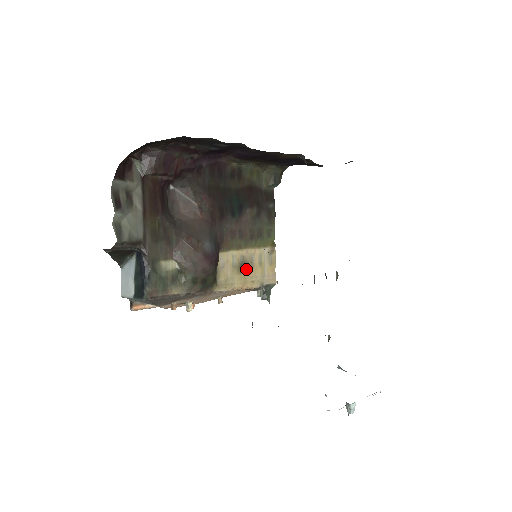
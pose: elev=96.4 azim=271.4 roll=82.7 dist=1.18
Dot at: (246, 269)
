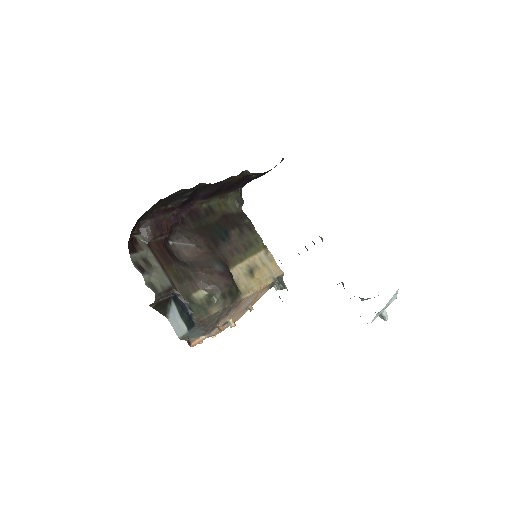
Dot at: (255, 273)
